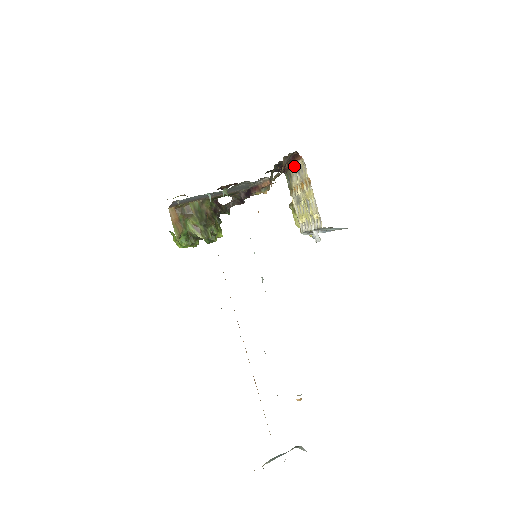
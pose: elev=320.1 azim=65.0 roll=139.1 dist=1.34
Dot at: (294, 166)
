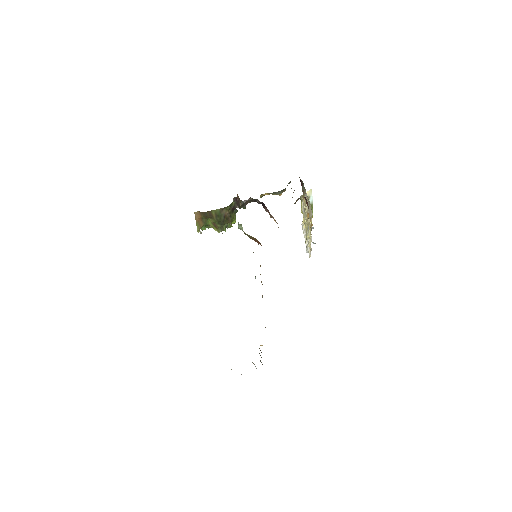
Dot at: occluded
